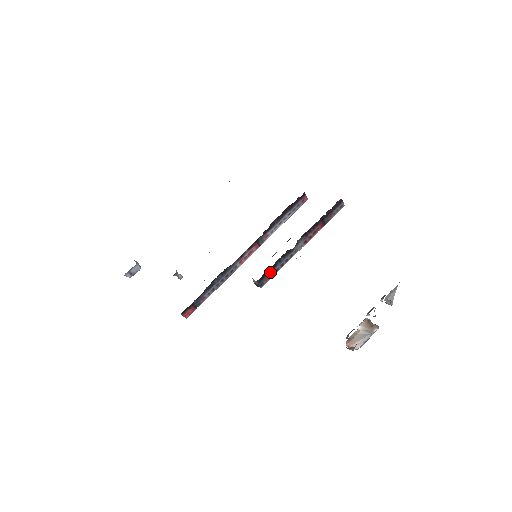
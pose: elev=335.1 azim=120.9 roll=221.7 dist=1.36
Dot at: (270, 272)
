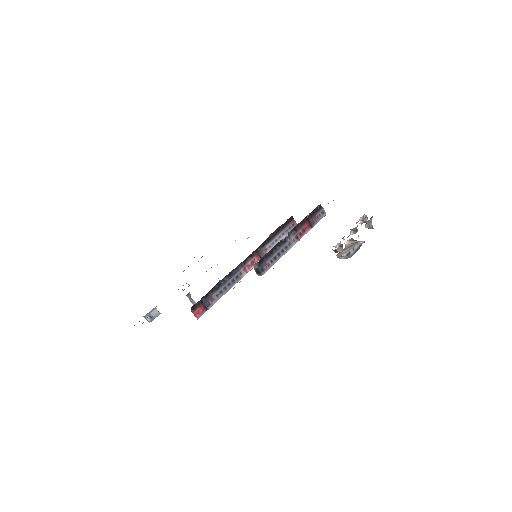
Dot at: (268, 258)
